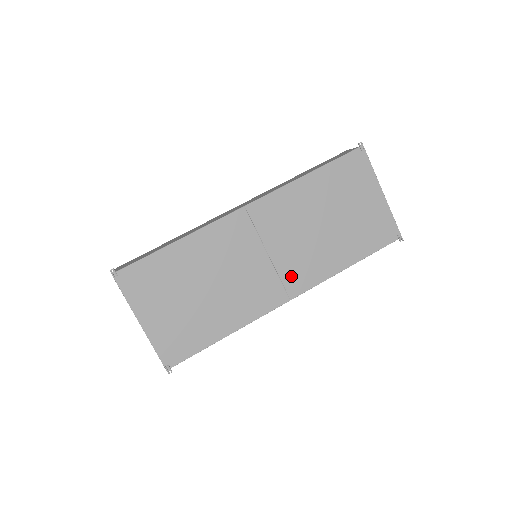
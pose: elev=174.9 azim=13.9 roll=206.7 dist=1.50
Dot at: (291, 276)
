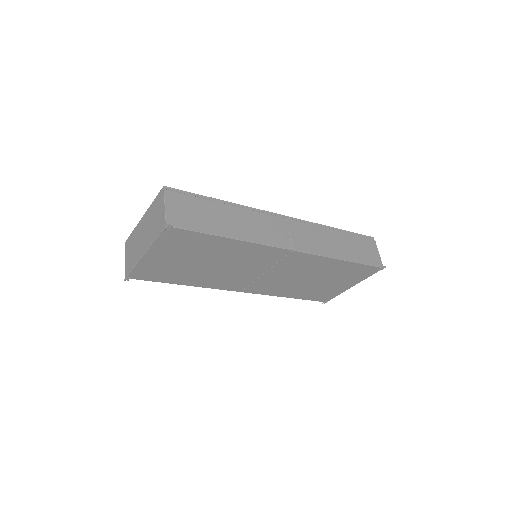
Dot at: (258, 285)
